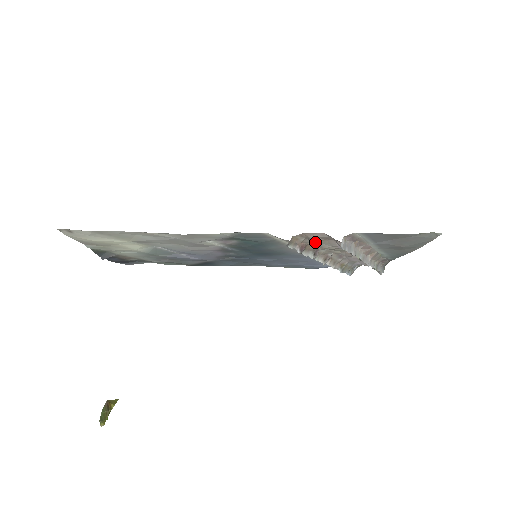
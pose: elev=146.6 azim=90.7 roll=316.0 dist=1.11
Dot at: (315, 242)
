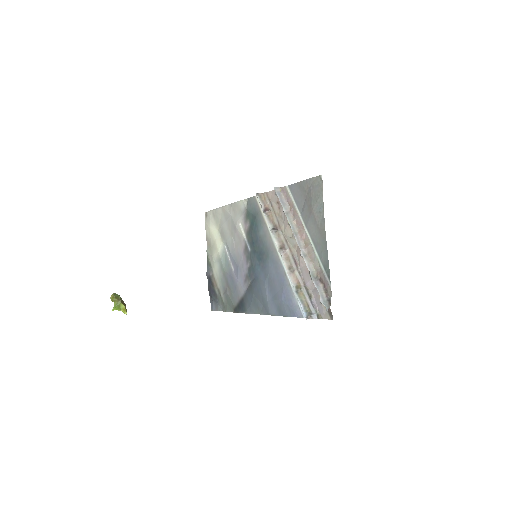
Dot at: (275, 213)
